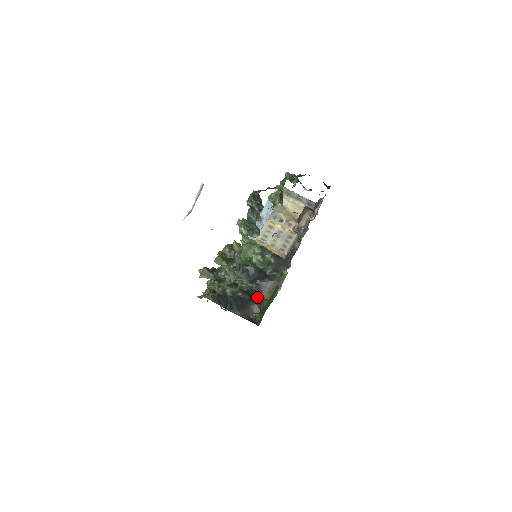
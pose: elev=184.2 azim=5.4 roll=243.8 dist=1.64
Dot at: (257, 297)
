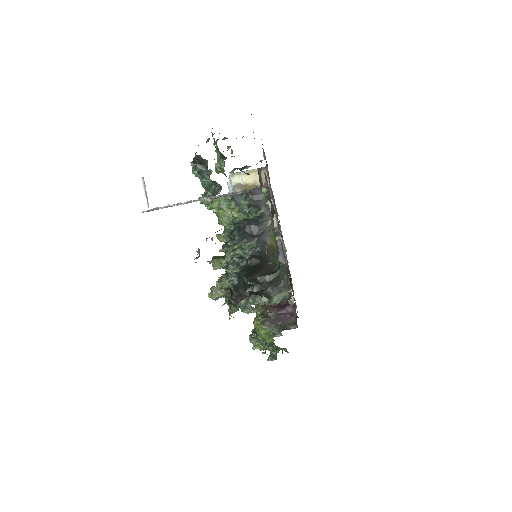
Dot at: (265, 251)
